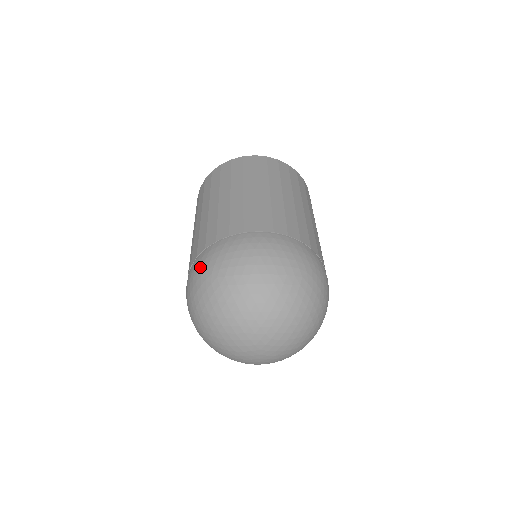
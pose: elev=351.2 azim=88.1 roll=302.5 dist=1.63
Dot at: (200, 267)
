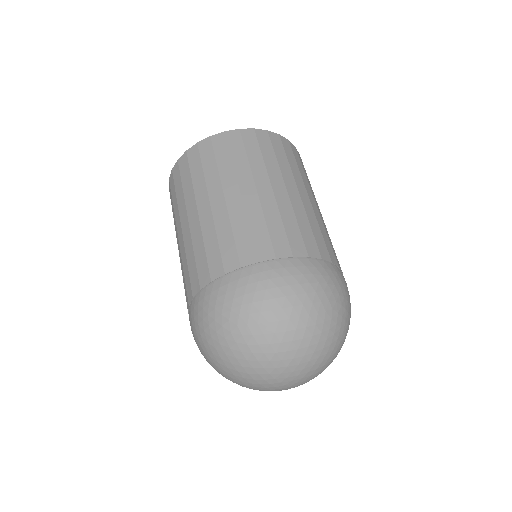
Dot at: (211, 308)
